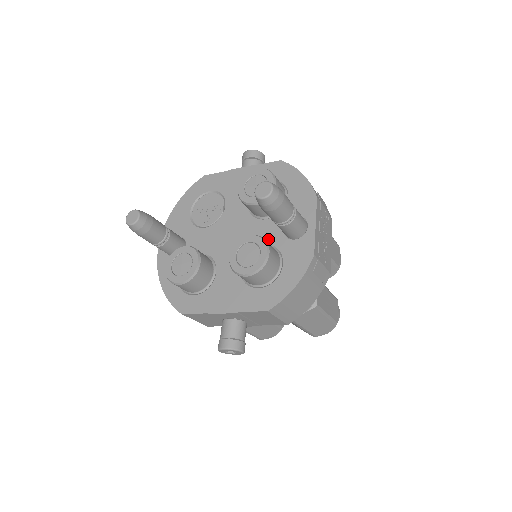
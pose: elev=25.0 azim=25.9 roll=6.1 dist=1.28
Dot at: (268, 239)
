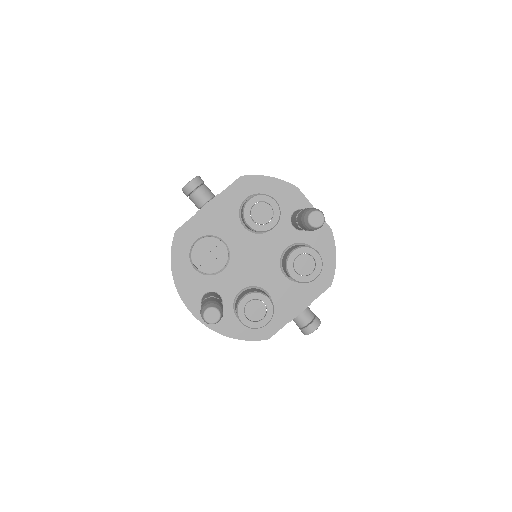
Dot at: (288, 242)
